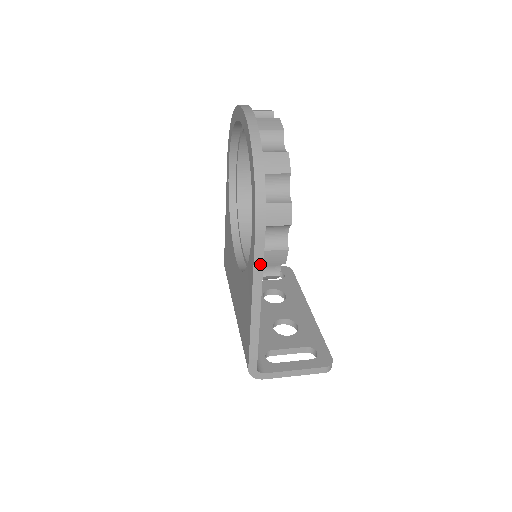
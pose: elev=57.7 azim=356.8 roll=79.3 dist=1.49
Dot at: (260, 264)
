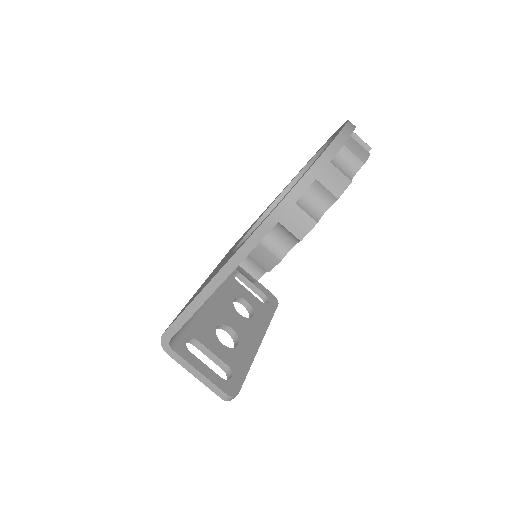
Dot at: (247, 250)
